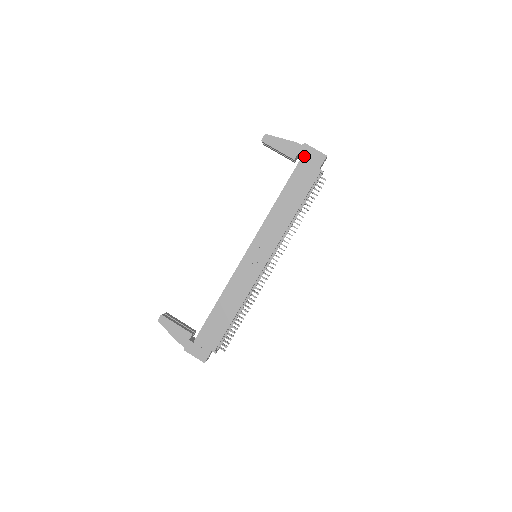
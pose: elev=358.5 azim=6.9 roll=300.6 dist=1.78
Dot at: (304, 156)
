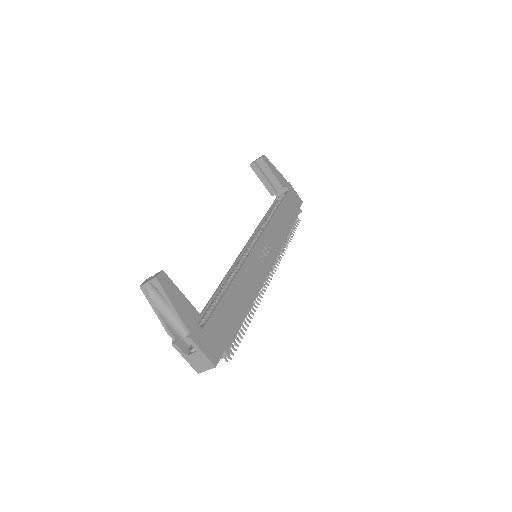
Dot at: (290, 191)
